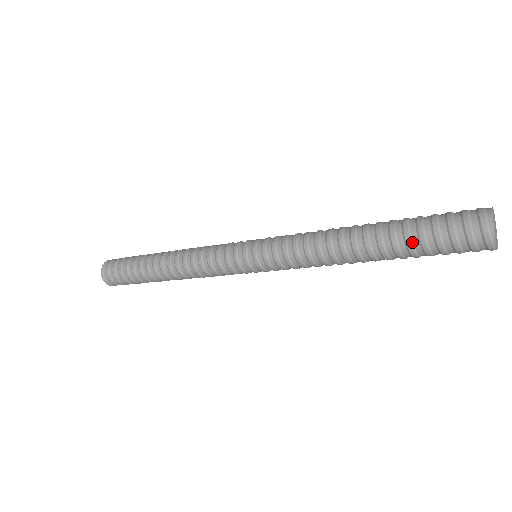
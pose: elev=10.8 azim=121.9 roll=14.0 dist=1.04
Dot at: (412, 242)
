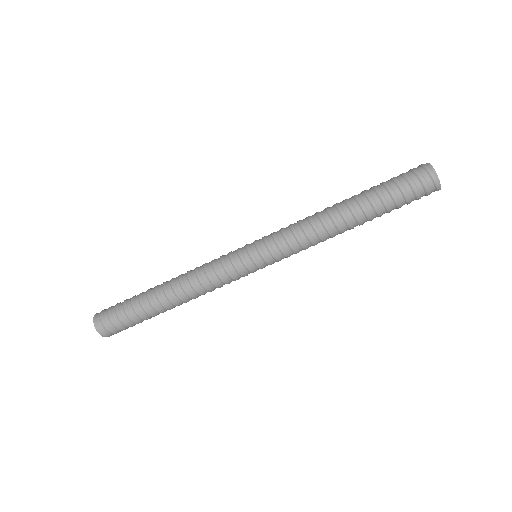
Dot at: (381, 191)
